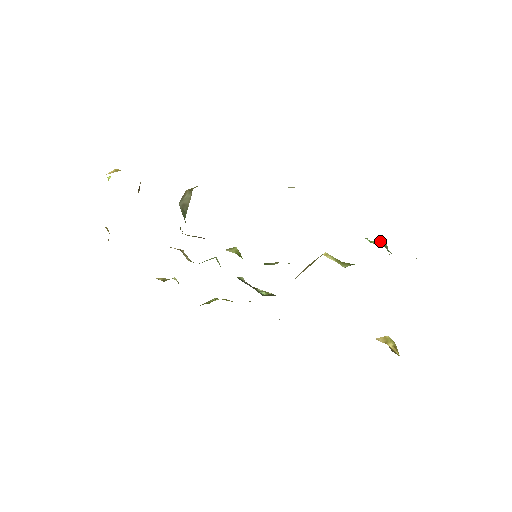
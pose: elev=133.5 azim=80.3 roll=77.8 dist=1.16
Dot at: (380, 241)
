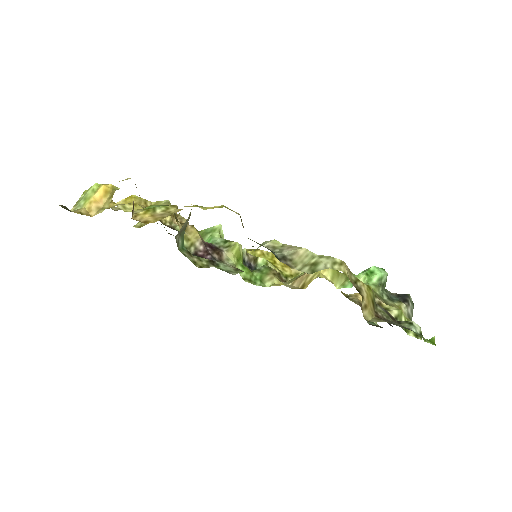
Dot at: (380, 277)
